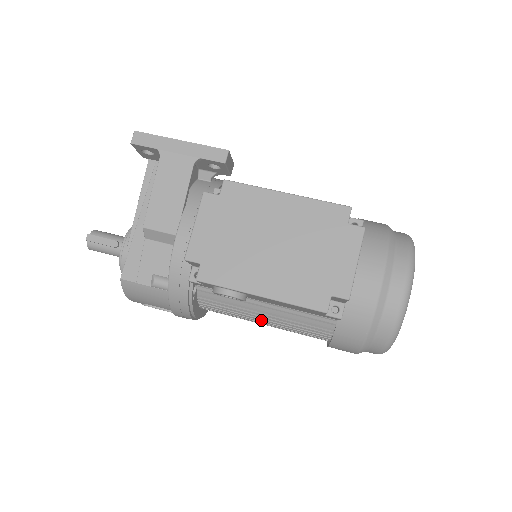
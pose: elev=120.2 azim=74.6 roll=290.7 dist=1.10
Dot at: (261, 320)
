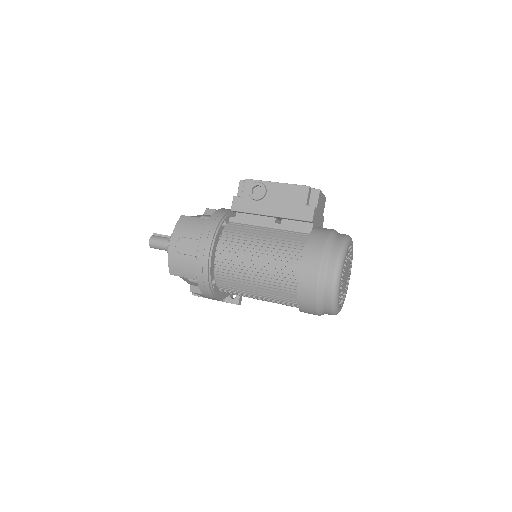
Dot at: (259, 245)
